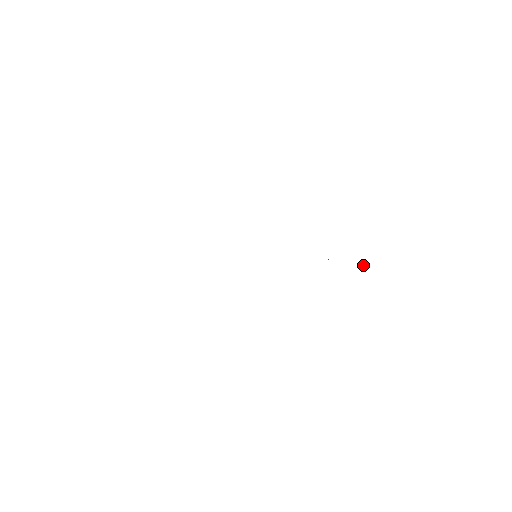
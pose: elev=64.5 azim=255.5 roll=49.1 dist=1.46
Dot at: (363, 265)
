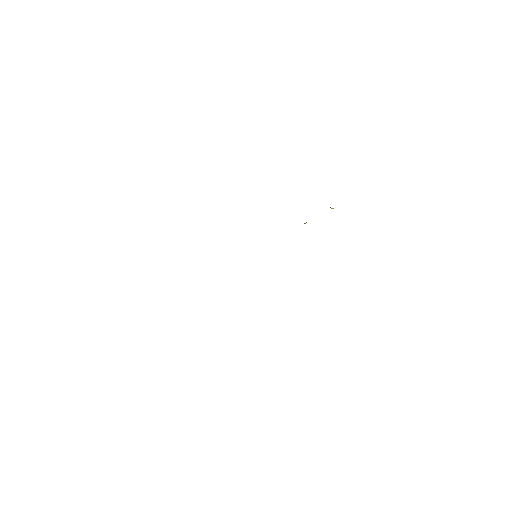
Dot at: occluded
